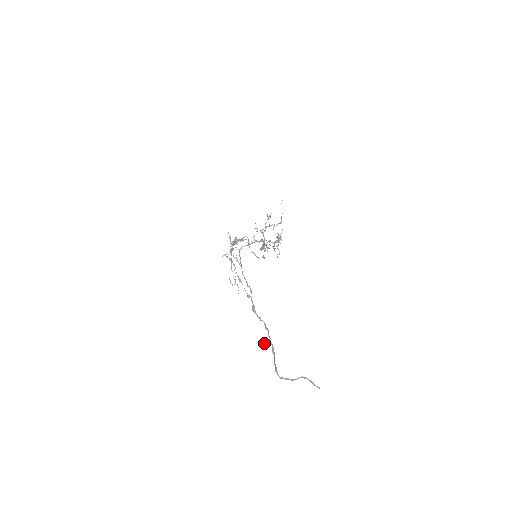
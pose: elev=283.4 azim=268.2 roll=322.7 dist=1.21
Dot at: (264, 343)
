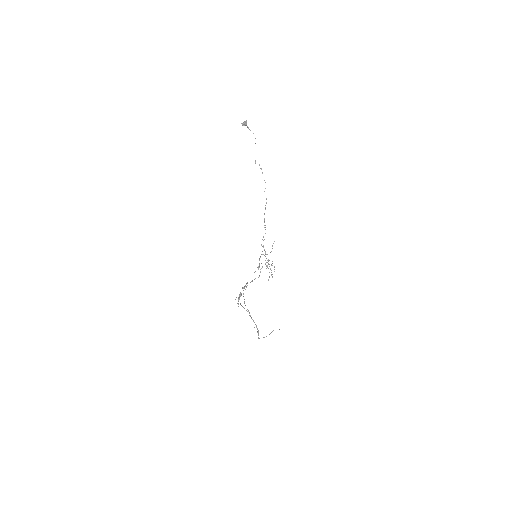
Dot at: occluded
